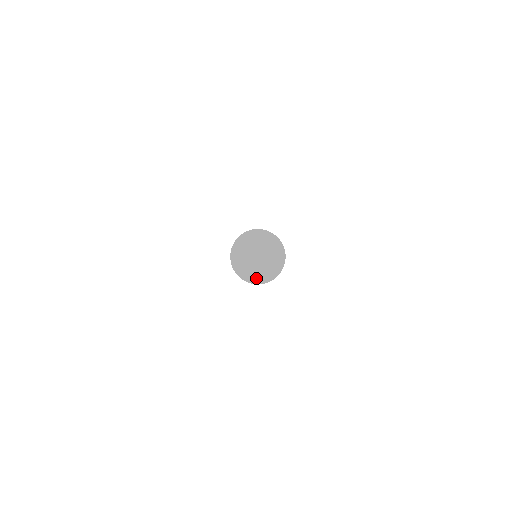
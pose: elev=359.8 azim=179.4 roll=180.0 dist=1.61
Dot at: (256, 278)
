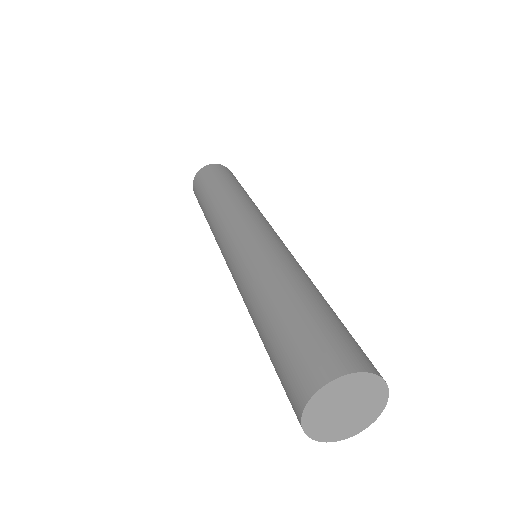
Dot at: (316, 430)
